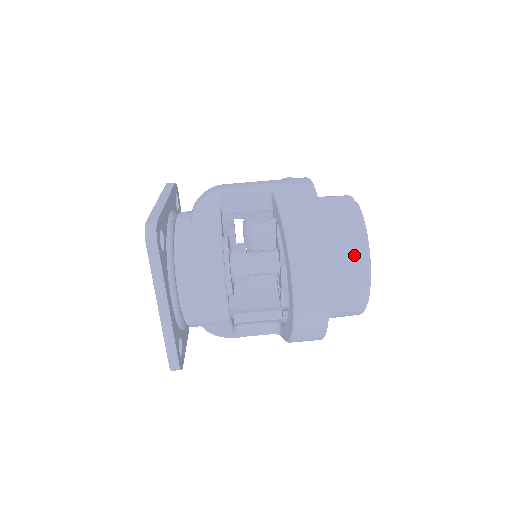
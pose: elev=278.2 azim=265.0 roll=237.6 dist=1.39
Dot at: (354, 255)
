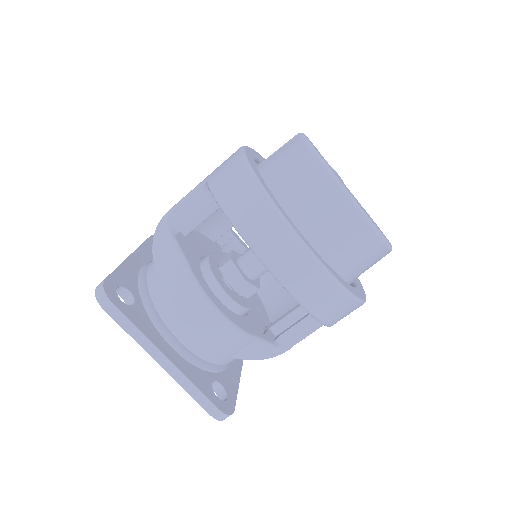
Dot at: (318, 189)
